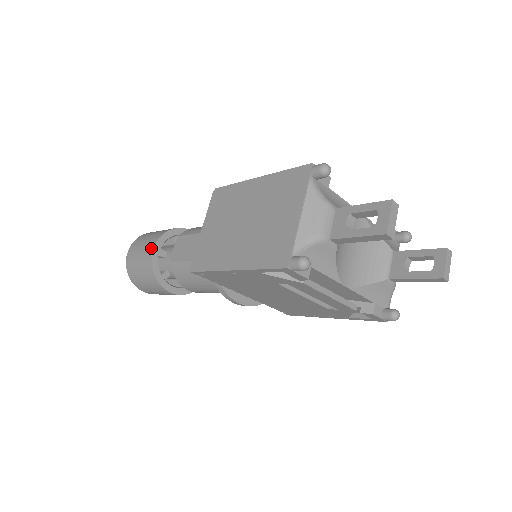
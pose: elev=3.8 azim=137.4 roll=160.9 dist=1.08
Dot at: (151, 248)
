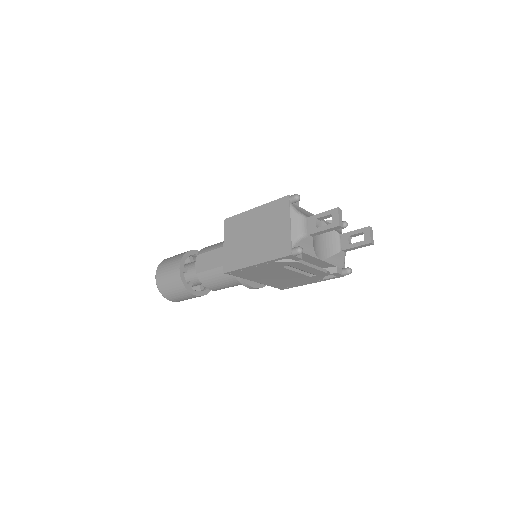
Dot at: (177, 268)
